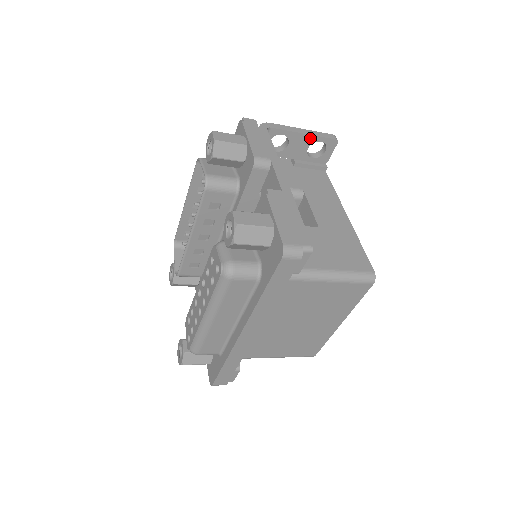
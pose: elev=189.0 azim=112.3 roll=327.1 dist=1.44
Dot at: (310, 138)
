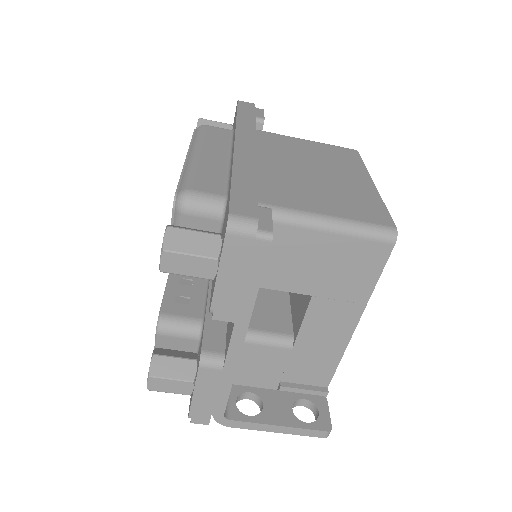
Dot at: occluded
